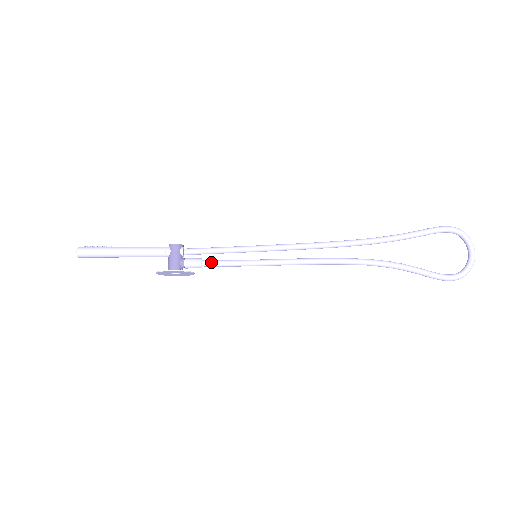
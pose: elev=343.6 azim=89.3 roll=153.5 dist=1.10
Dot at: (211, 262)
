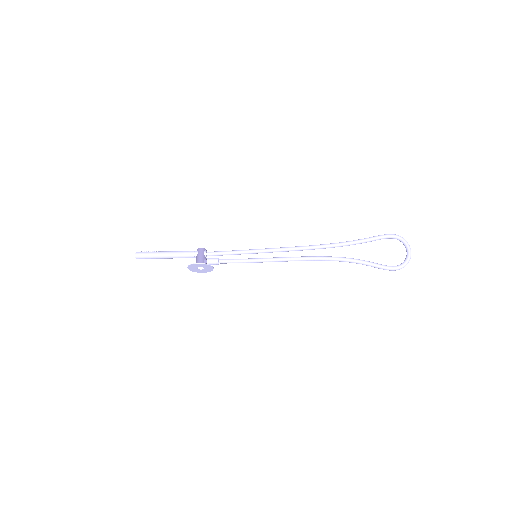
Dot at: (225, 260)
